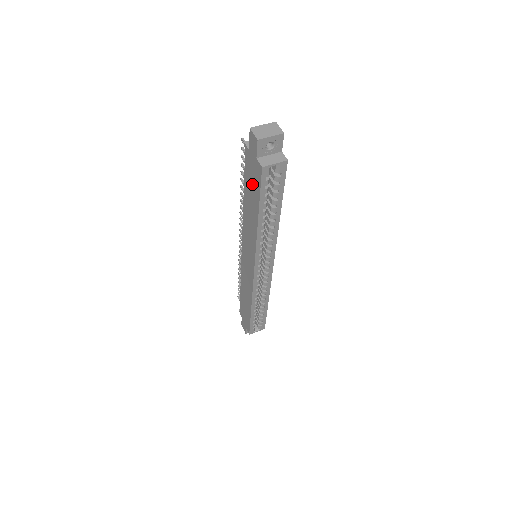
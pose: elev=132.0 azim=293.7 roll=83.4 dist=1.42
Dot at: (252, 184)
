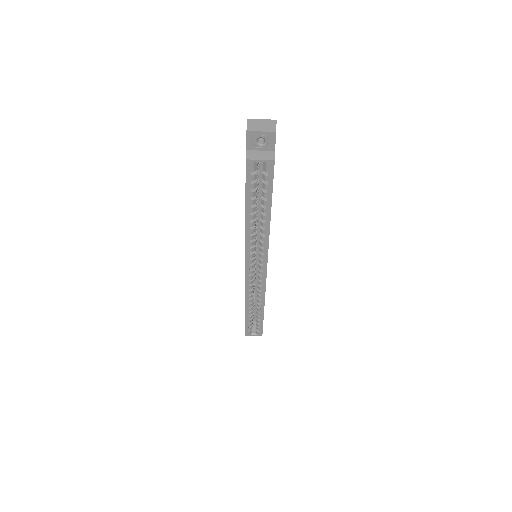
Dot at: occluded
